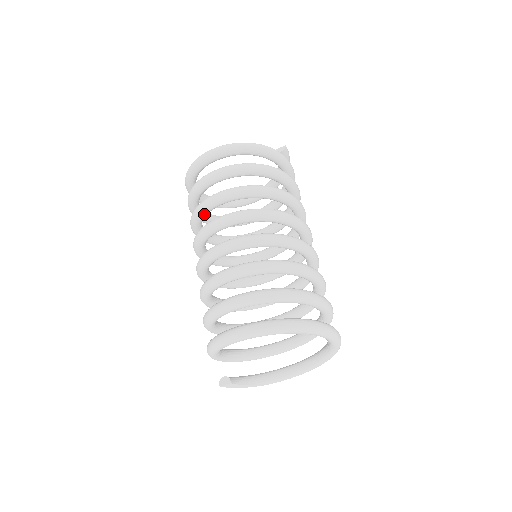
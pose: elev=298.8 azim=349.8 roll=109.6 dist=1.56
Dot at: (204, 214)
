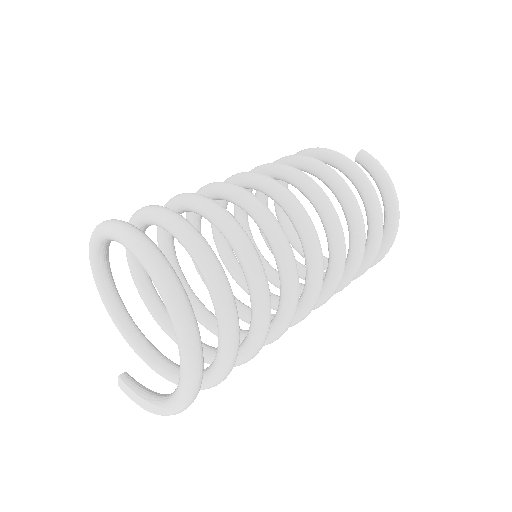
Dot at: occluded
